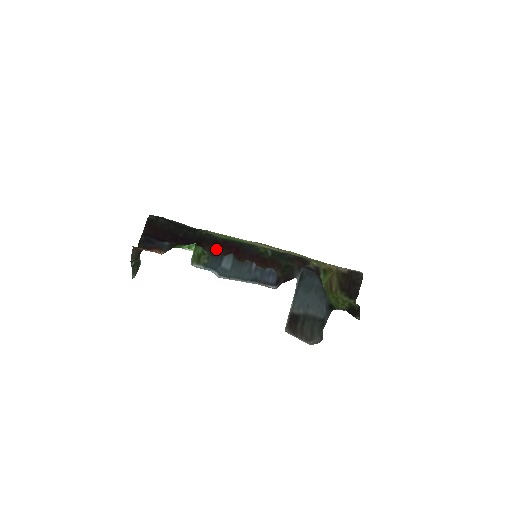
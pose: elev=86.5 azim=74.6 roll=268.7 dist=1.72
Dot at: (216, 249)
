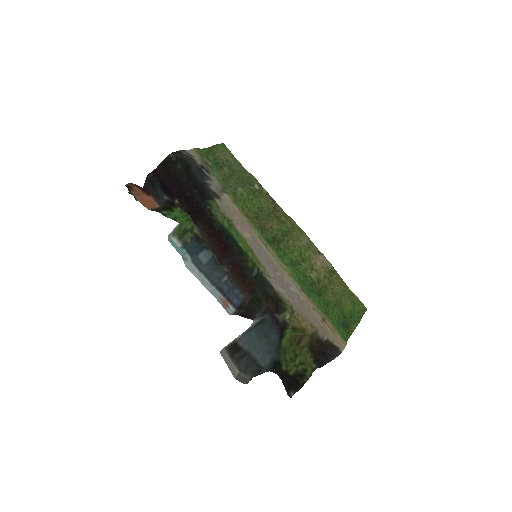
Dot at: (208, 232)
